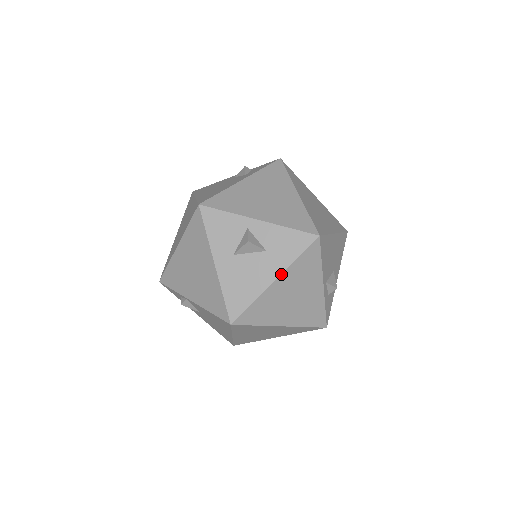
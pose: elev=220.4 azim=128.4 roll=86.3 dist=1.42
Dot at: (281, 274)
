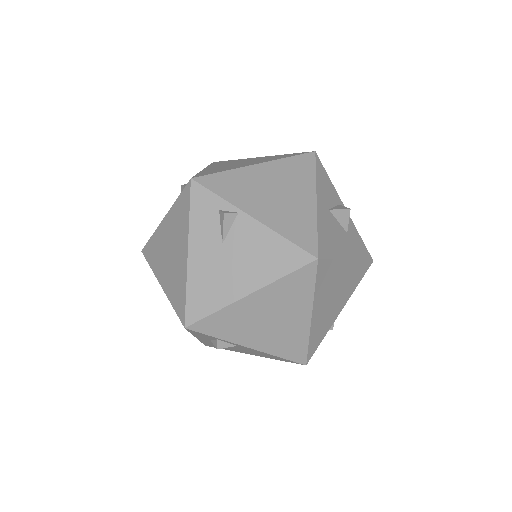
Dot at: (353, 260)
